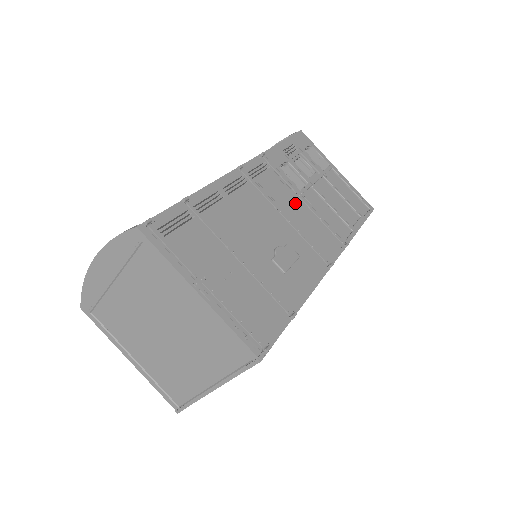
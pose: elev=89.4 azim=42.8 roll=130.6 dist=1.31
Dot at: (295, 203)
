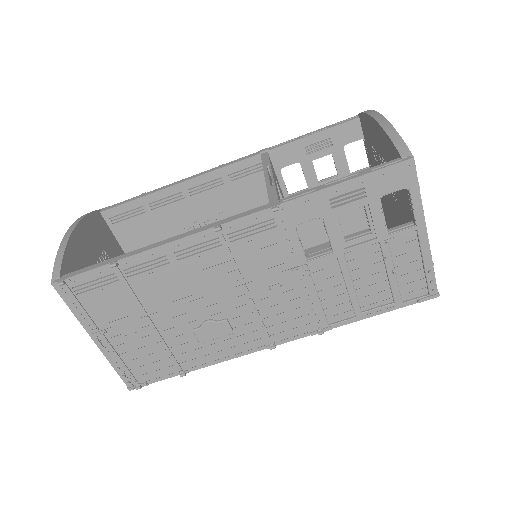
Dot at: (281, 277)
